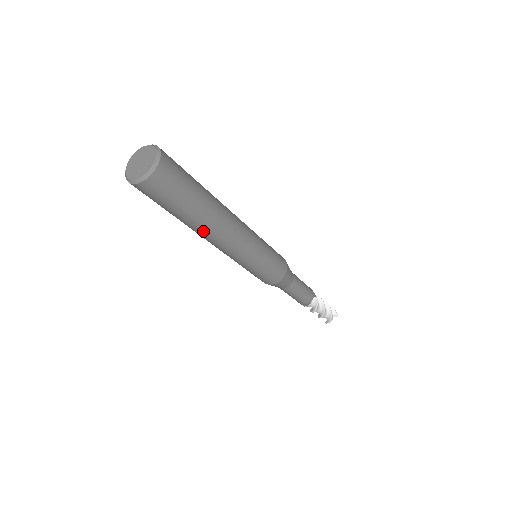
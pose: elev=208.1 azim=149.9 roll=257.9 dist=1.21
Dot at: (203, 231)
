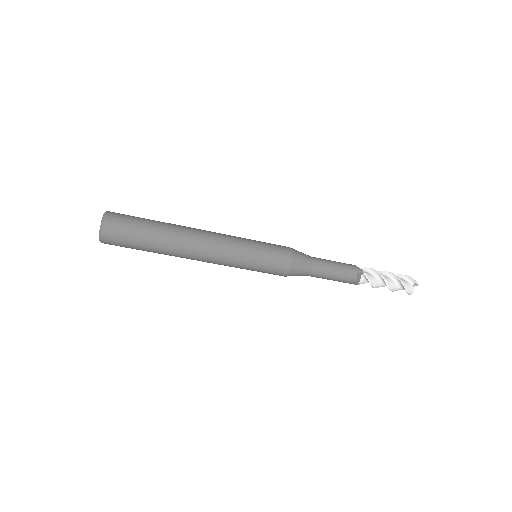
Dot at: (175, 255)
